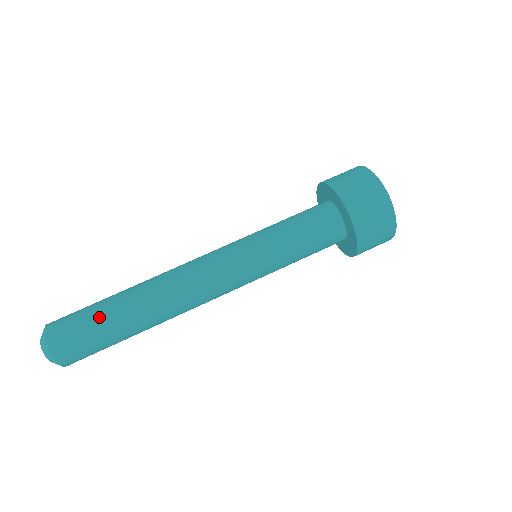
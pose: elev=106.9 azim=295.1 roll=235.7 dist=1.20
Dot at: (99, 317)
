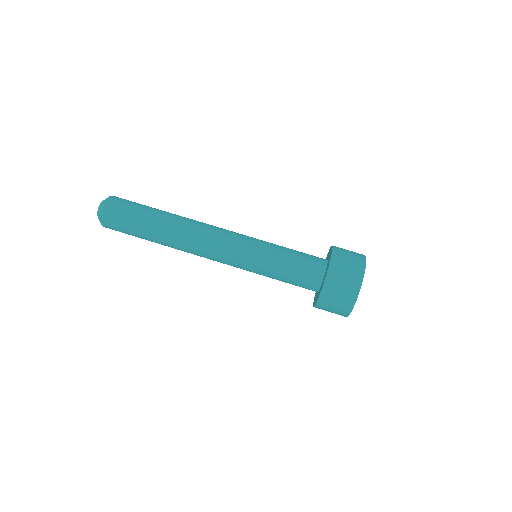
Dot at: (137, 225)
